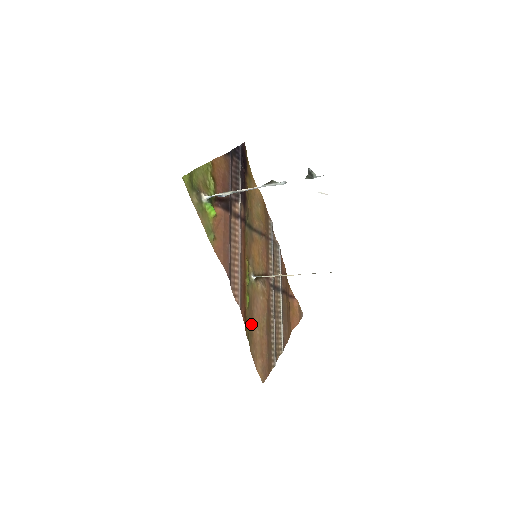
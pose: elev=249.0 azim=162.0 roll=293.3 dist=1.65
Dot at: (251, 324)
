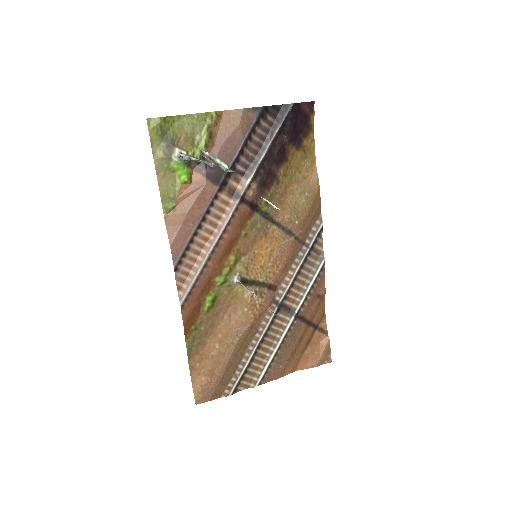
Dot at: (207, 332)
